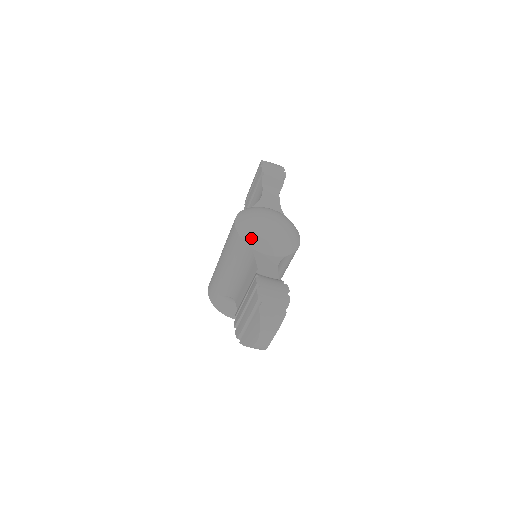
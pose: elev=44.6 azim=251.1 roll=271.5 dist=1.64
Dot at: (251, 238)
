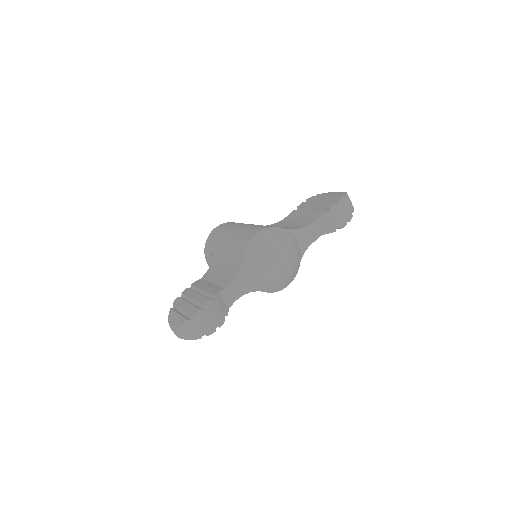
Dot at: (250, 259)
